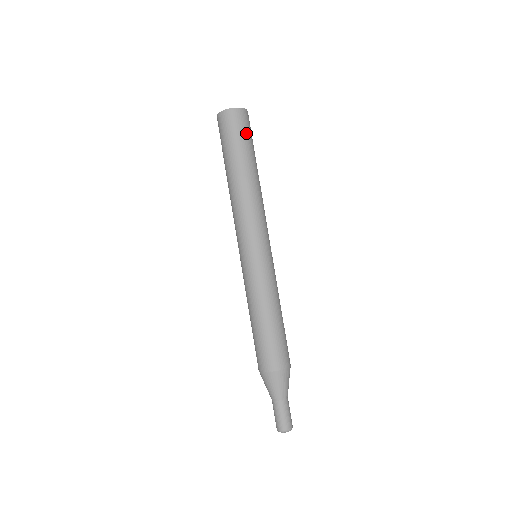
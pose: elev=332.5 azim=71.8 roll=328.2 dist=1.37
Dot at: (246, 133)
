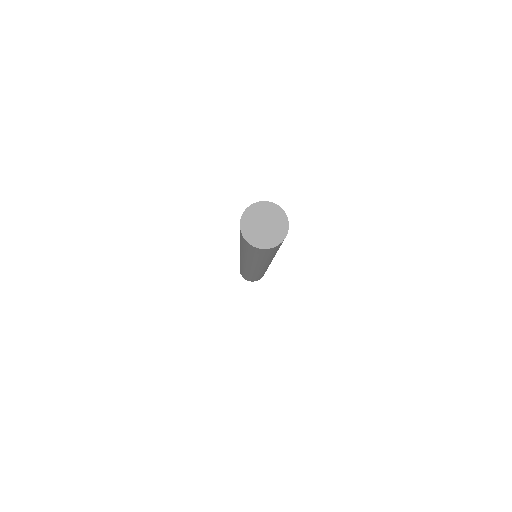
Dot at: (259, 254)
